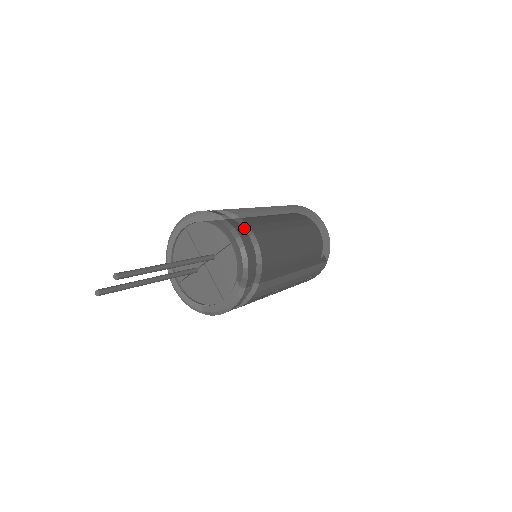
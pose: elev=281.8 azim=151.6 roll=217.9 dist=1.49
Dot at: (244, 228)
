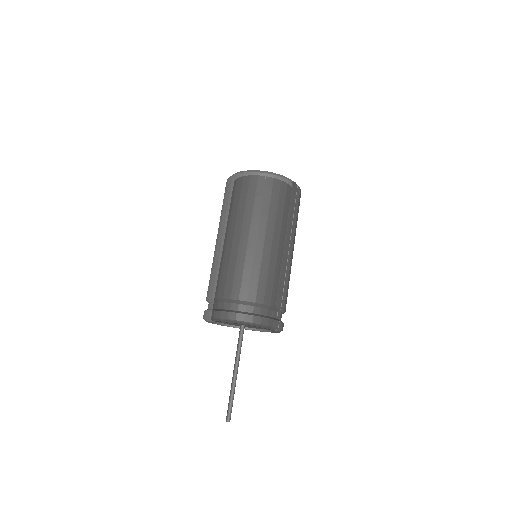
Dot at: (238, 303)
